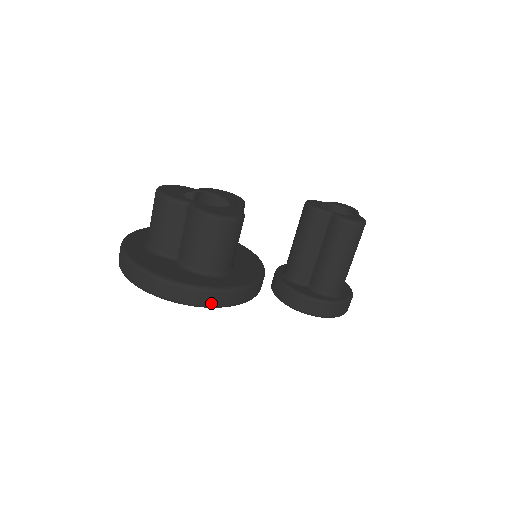
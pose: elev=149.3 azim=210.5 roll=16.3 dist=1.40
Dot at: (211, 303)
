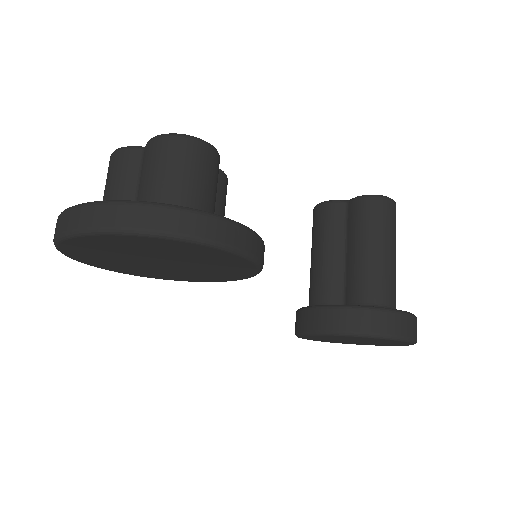
Dot at: (170, 227)
